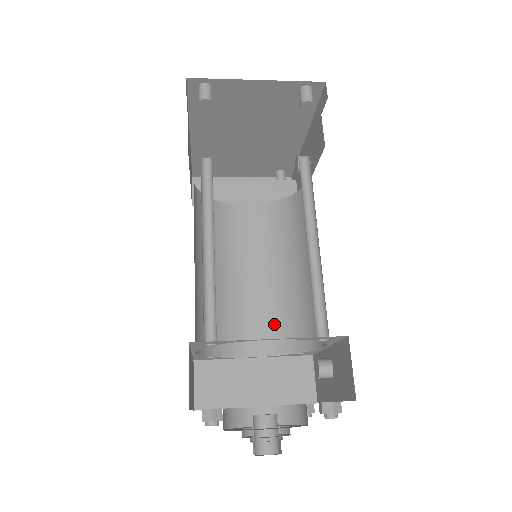
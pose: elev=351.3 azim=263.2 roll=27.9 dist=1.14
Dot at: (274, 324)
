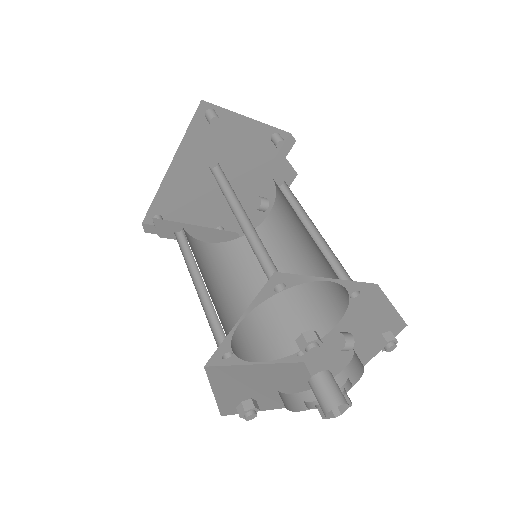
Dot at: (267, 333)
